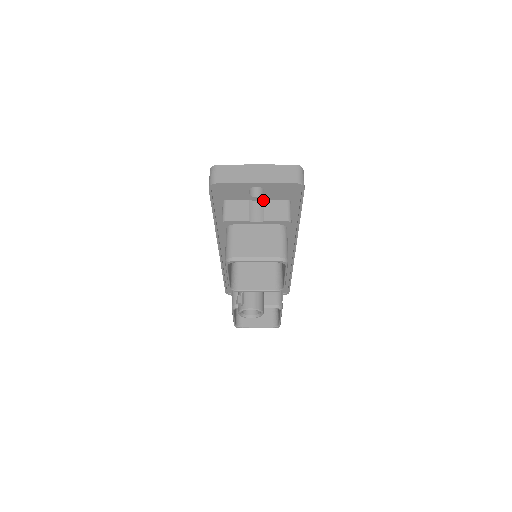
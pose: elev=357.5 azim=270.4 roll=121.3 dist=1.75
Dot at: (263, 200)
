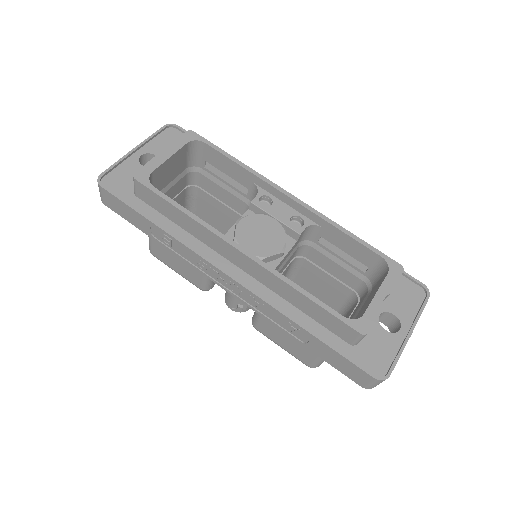
Dot at: occluded
